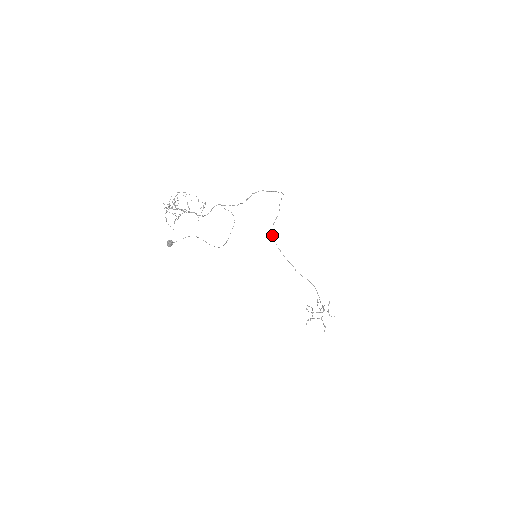
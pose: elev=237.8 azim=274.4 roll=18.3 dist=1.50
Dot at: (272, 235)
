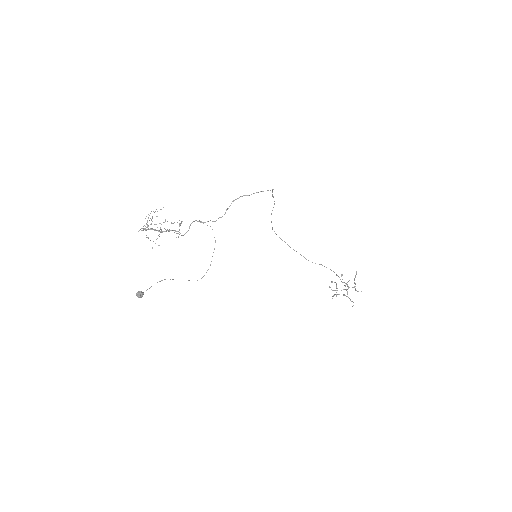
Dot at: (272, 227)
